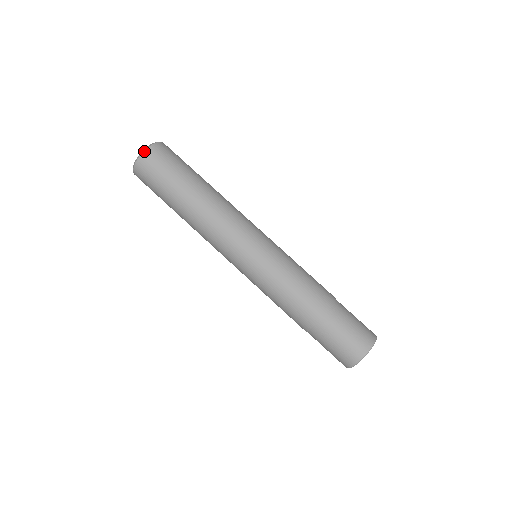
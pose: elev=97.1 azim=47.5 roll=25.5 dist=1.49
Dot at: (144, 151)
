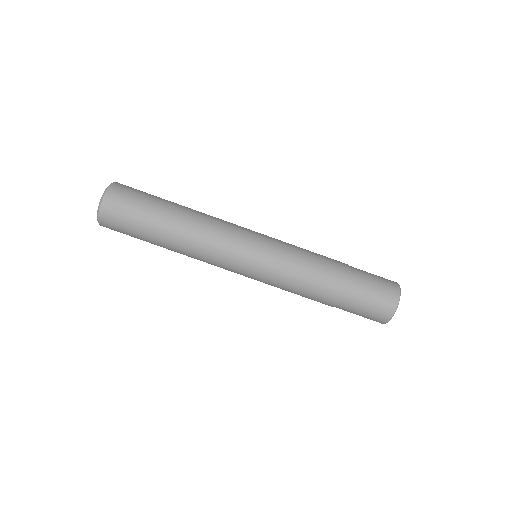
Dot at: (109, 186)
